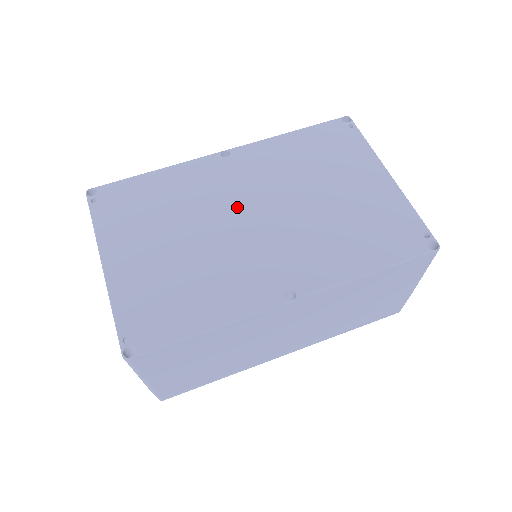
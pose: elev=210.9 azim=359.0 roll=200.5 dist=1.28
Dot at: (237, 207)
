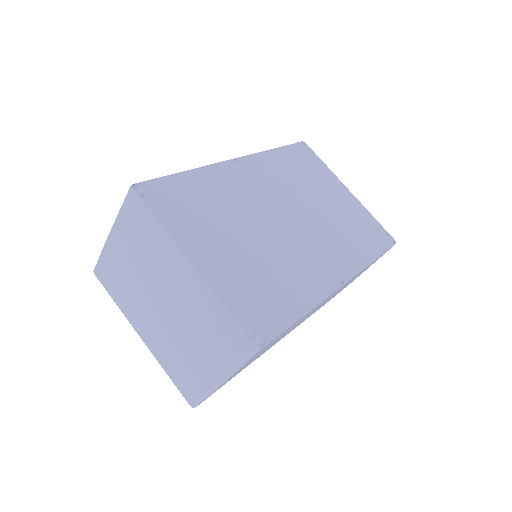
Dot at: (271, 209)
